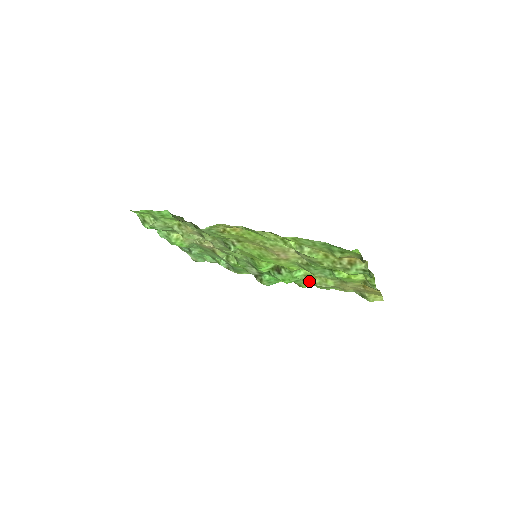
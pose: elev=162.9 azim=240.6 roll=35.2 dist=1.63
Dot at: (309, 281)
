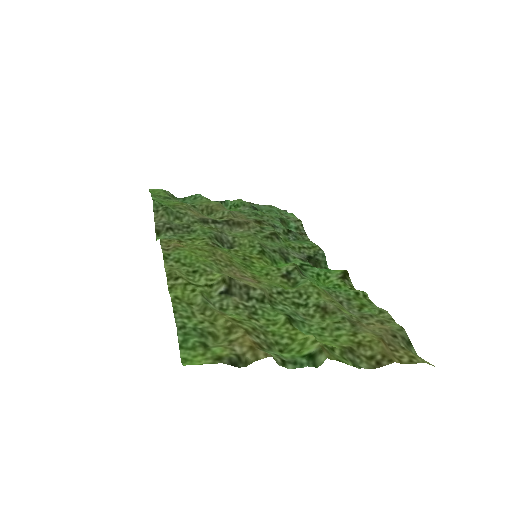
Dot at: (333, 297)
